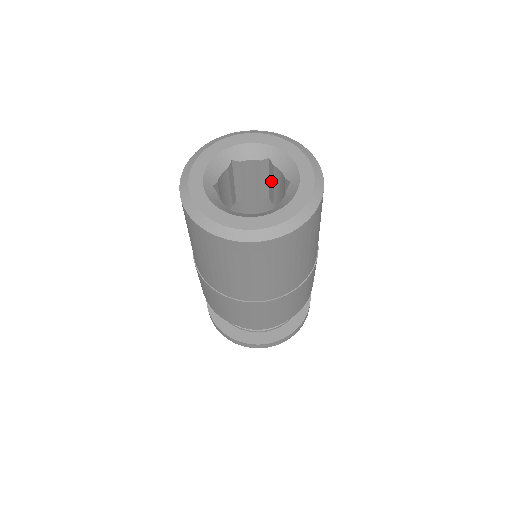
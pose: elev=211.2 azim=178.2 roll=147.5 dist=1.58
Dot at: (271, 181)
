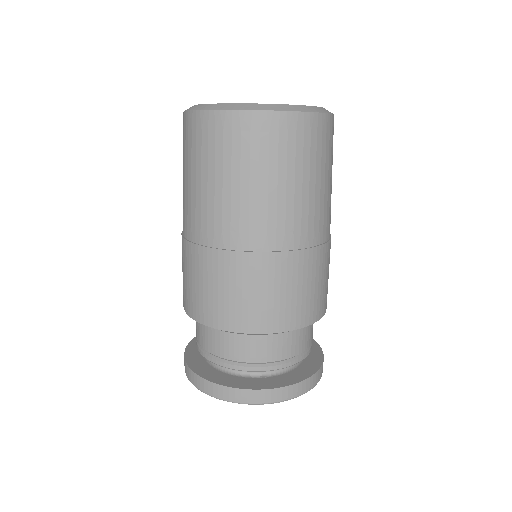
Dot at: occluded
